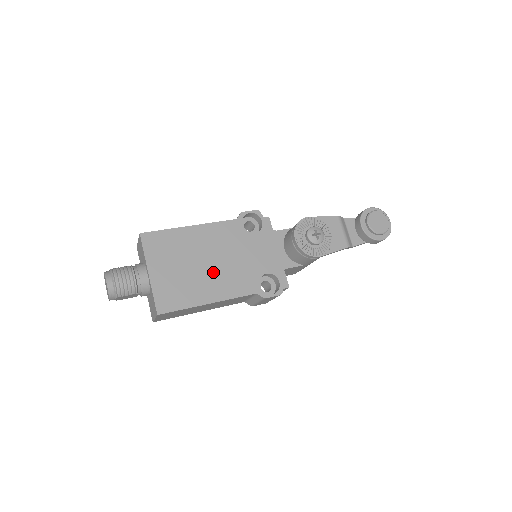
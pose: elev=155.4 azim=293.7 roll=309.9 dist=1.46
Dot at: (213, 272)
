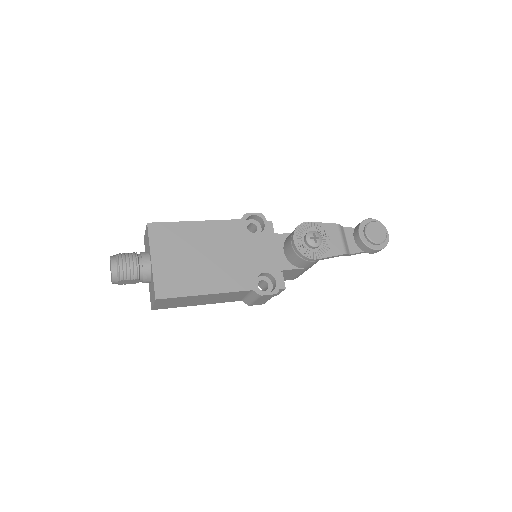
Dot at: (213, 266)
